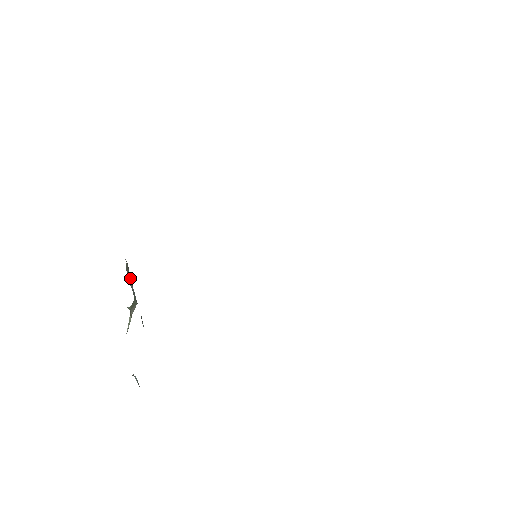
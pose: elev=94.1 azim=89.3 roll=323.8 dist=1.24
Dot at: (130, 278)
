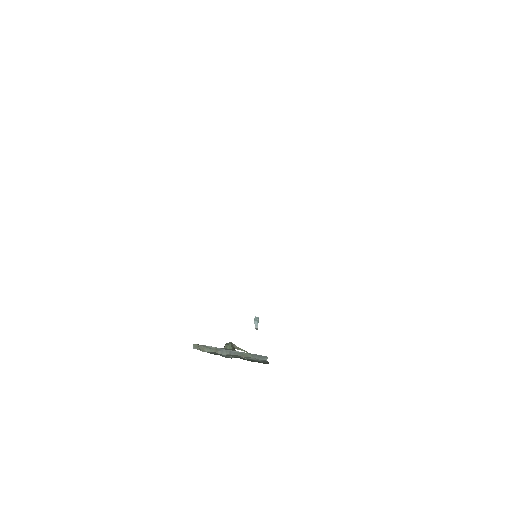
Dot at: (211, 347)
